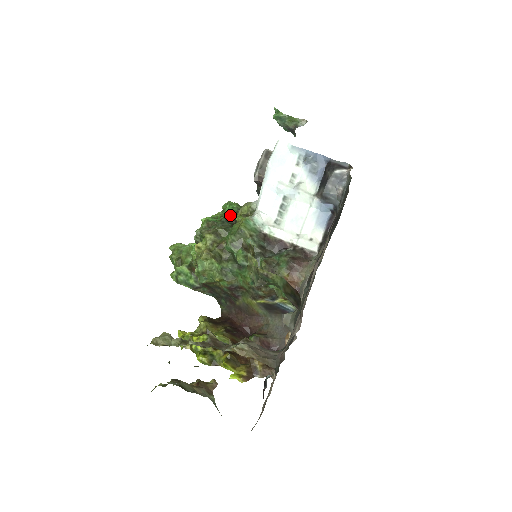
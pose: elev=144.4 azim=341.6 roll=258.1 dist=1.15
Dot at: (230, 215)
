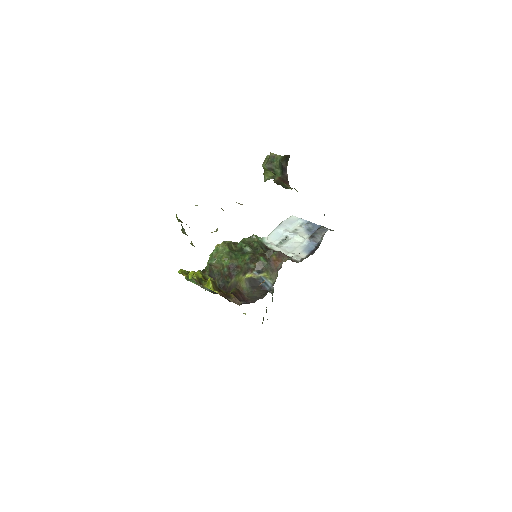
Dot at: occluded
